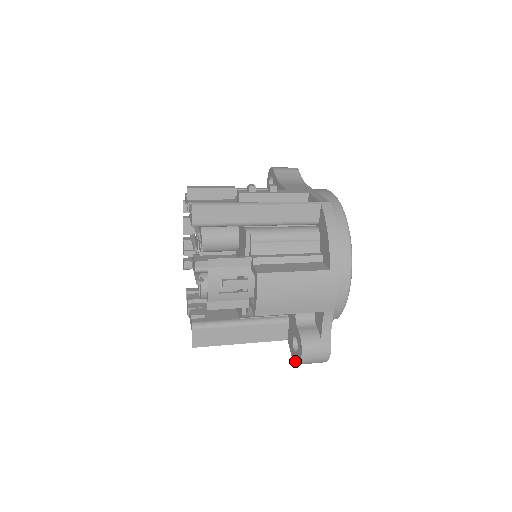
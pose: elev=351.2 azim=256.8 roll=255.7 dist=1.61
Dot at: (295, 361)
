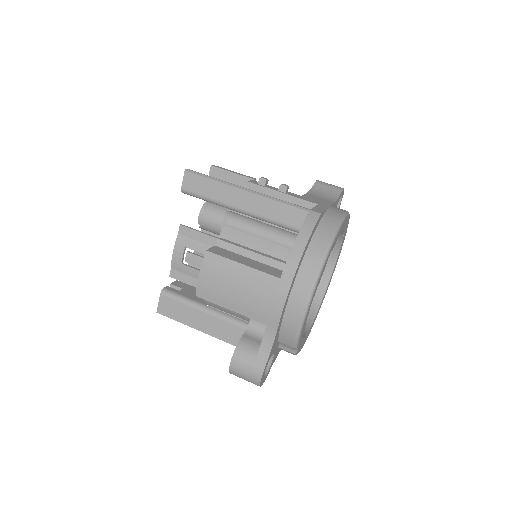
Dot at: occluded
